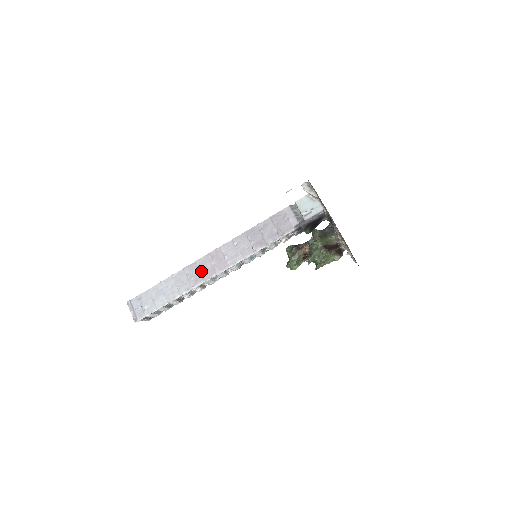
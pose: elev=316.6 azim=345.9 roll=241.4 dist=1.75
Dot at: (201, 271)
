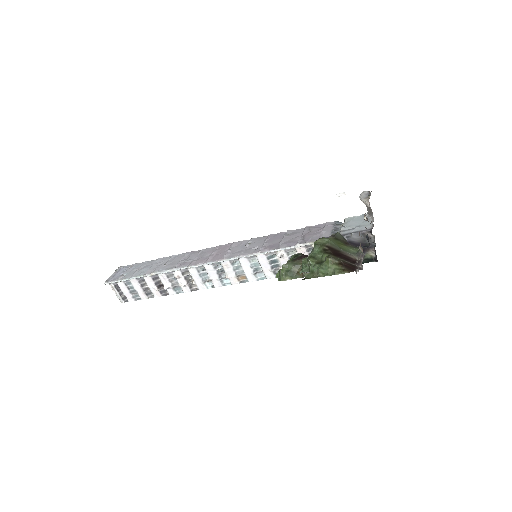
Dot at: (196, 257)
